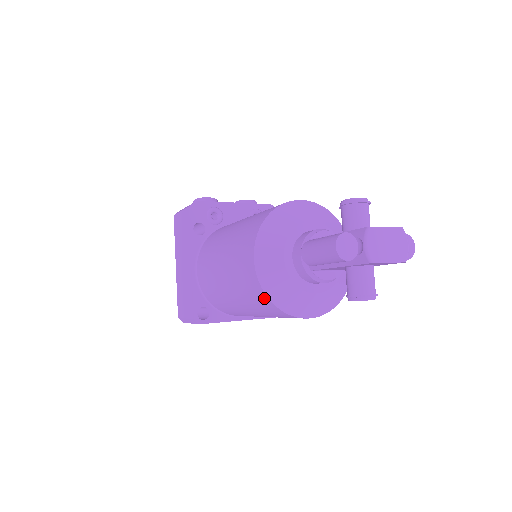
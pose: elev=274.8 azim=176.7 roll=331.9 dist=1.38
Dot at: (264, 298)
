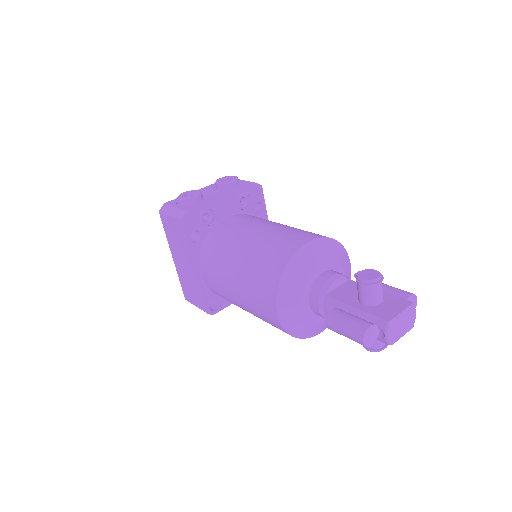
Dot at: occluded
